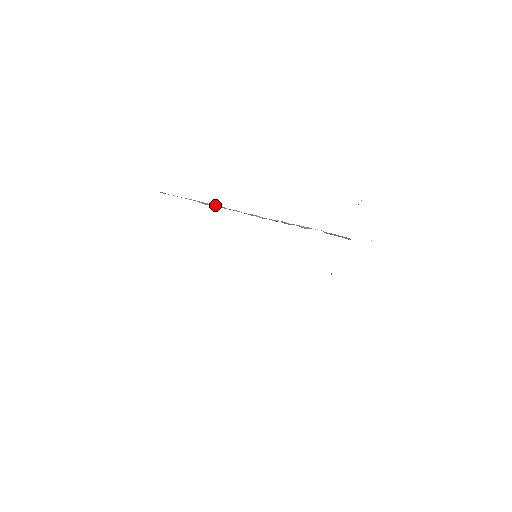
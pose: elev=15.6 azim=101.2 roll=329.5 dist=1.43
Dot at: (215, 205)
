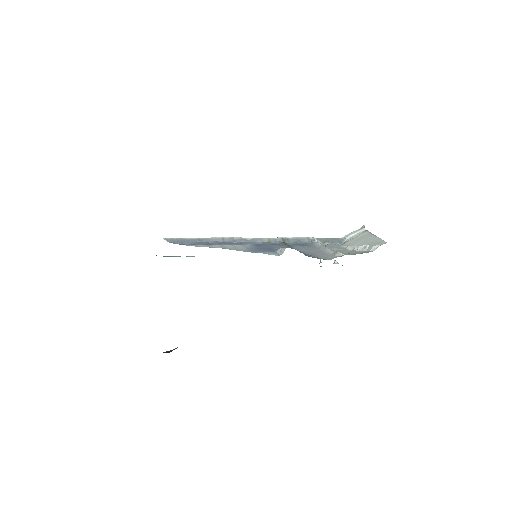
Dot at: (220, 238)
